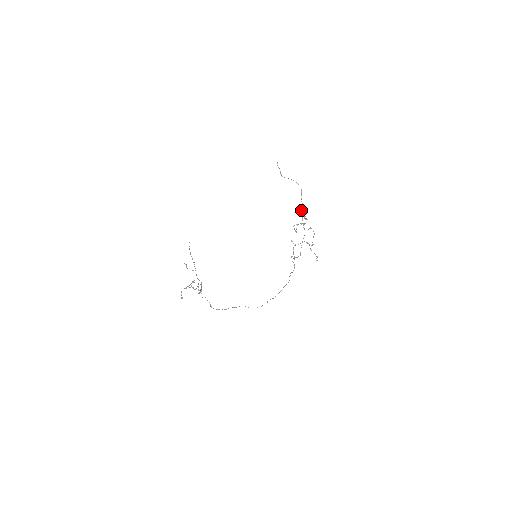
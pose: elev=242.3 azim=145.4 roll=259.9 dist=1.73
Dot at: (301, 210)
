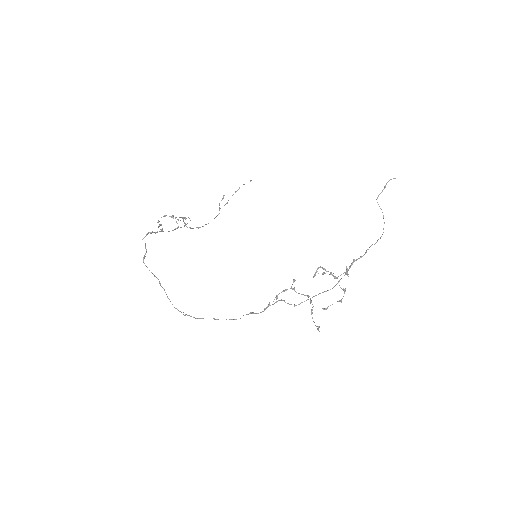
Dot at: (354, 259)
